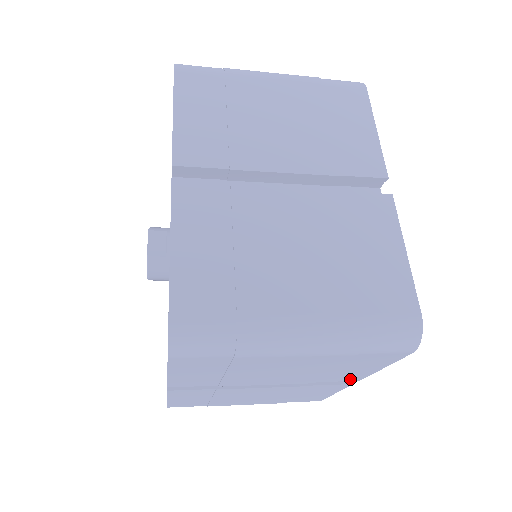
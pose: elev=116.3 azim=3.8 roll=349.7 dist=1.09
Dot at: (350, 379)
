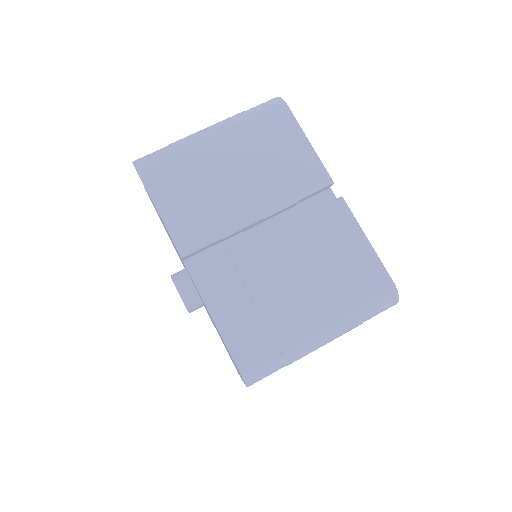
Dot at: occluded
